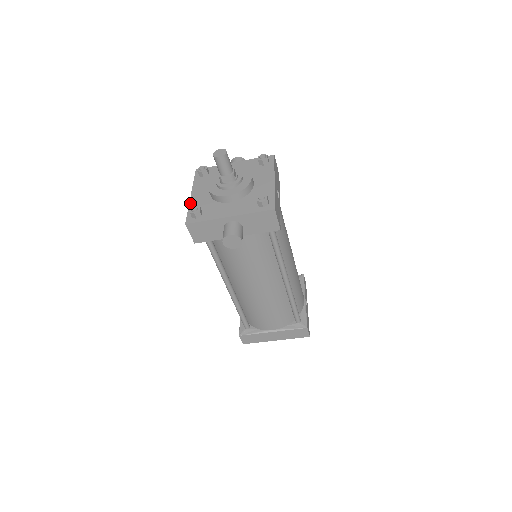
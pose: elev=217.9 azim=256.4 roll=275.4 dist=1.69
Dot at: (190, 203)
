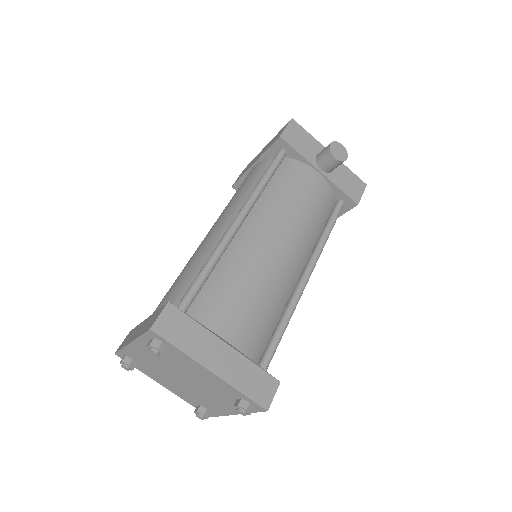
Dot at: occluded
